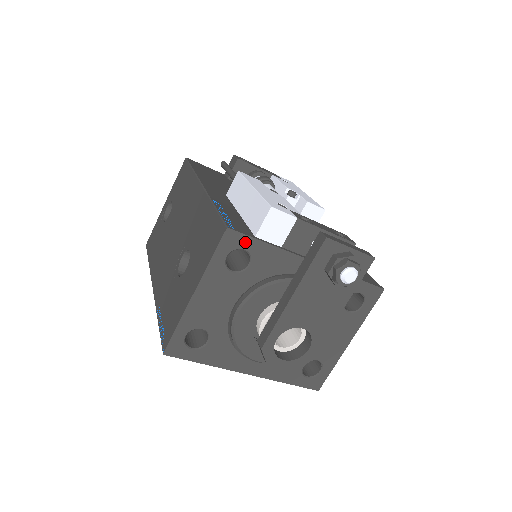
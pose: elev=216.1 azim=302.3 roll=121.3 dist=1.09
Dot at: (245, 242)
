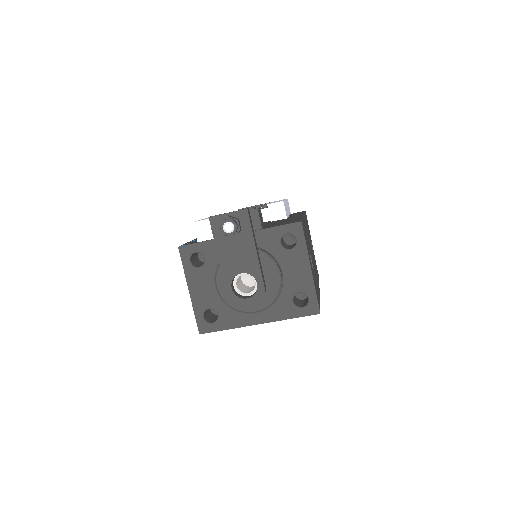
Dot at: (193, 248)
